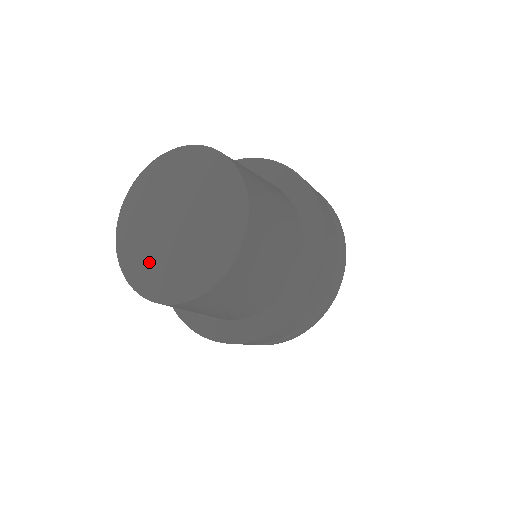
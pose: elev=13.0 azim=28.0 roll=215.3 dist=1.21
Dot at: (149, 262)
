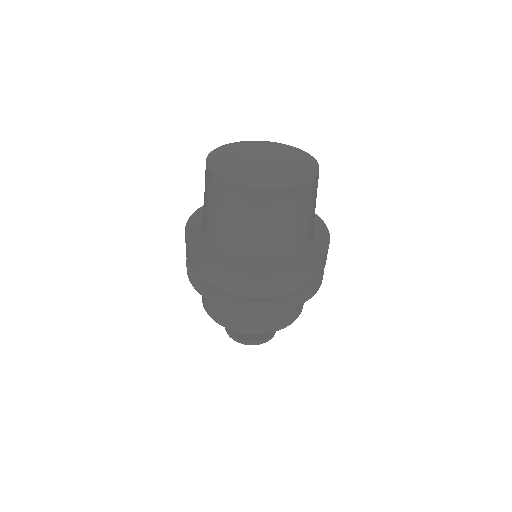
Dot at: (238, 171)
